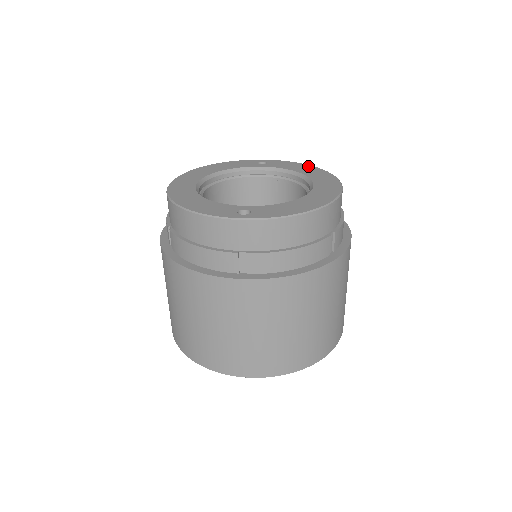
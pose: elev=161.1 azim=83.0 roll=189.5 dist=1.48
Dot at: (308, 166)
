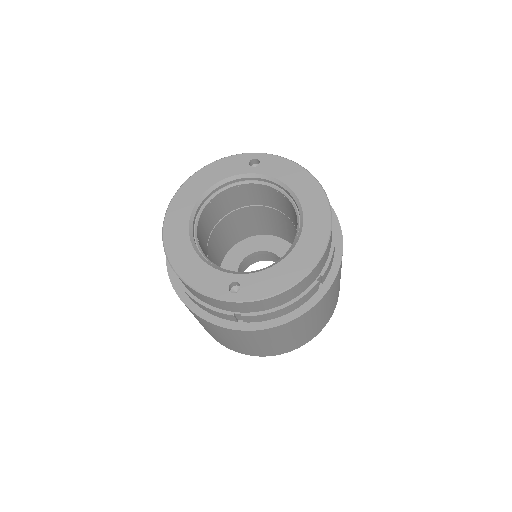
Dot at: (302, 172)
